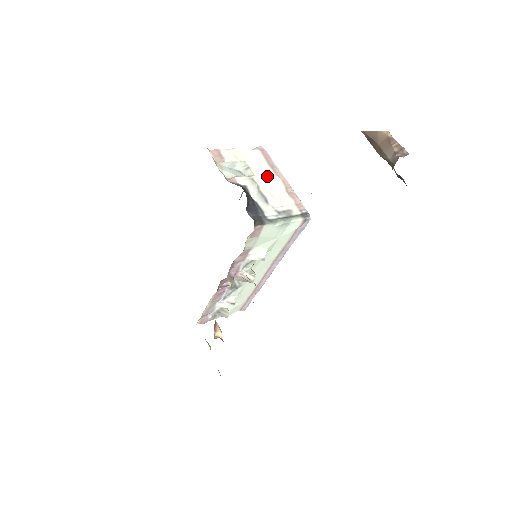
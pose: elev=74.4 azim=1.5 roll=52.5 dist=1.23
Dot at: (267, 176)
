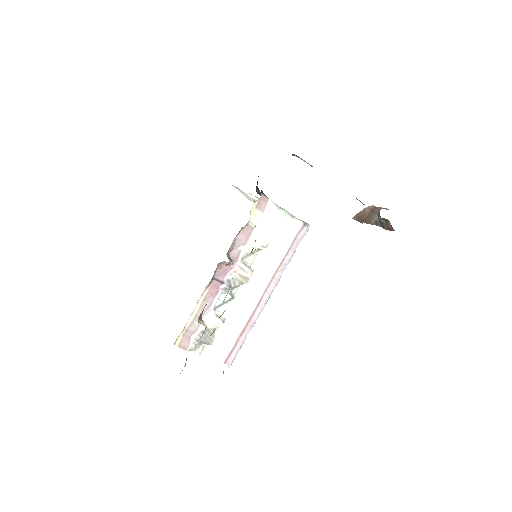
Dot at: occluded
